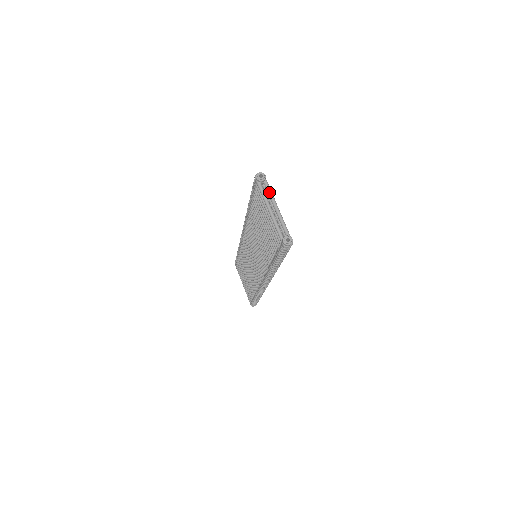
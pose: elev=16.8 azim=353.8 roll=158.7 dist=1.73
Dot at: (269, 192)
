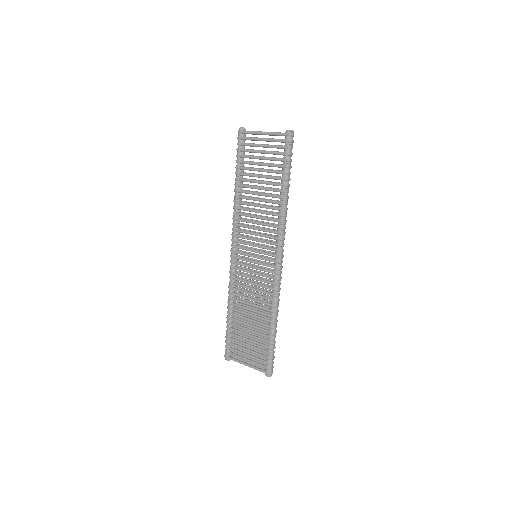
Dot at: occluded
